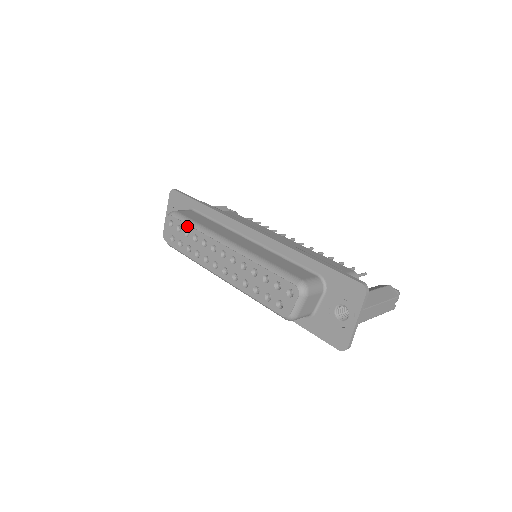
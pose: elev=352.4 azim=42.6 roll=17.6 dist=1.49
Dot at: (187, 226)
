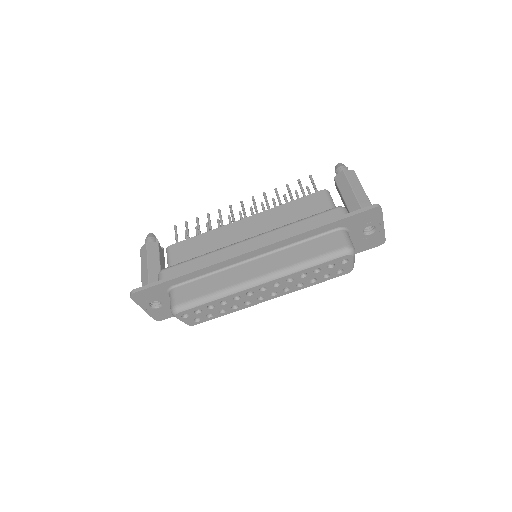
Dot at: (207, 305)
